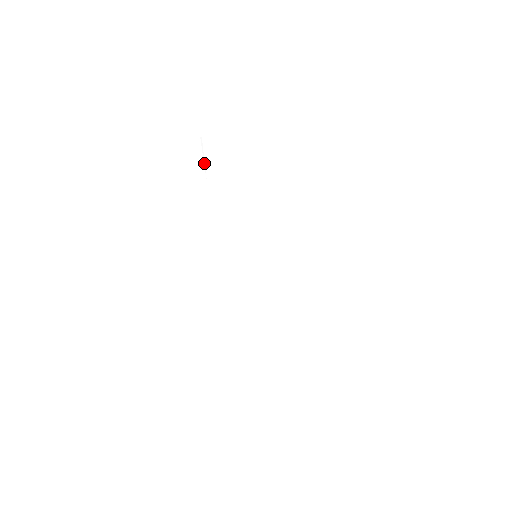
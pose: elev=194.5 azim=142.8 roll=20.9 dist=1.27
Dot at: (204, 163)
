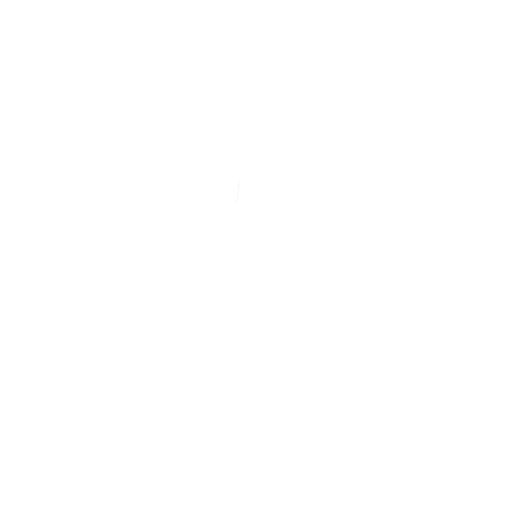
Dot at: occluded
